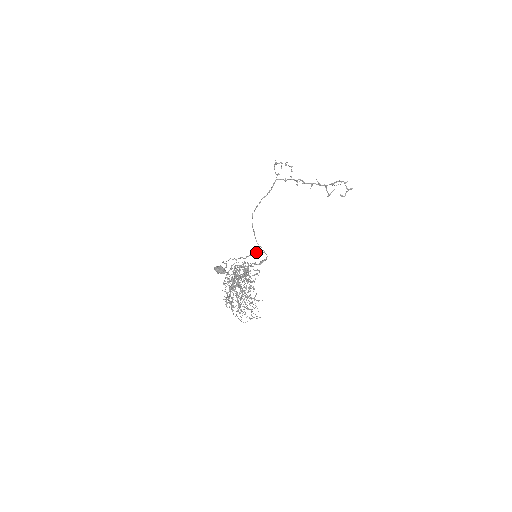
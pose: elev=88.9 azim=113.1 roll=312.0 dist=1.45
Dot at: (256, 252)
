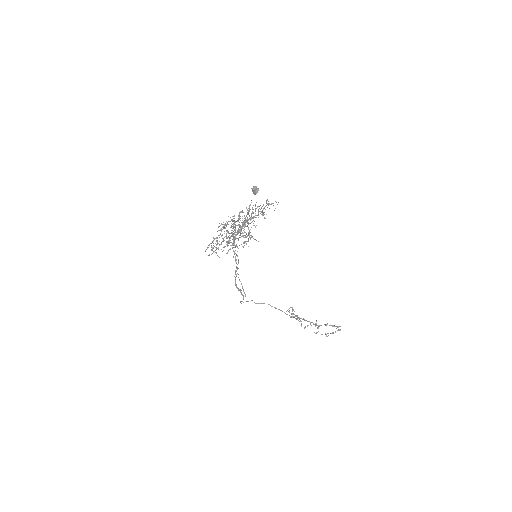
Dot at: occluded
